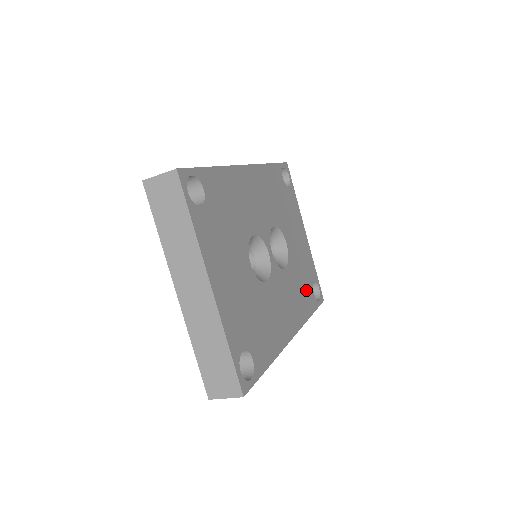
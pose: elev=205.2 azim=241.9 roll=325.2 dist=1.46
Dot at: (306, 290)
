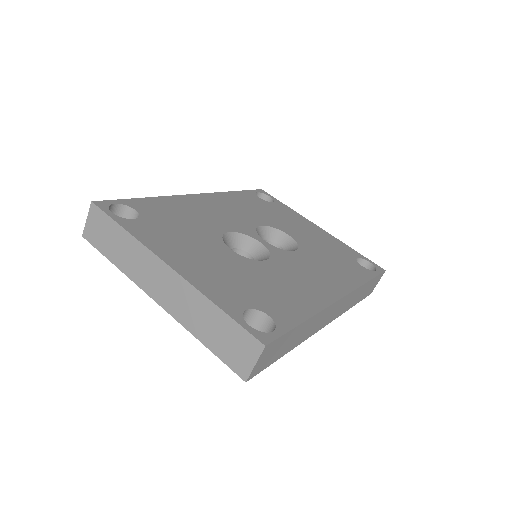
Dot at: (345, 264)
